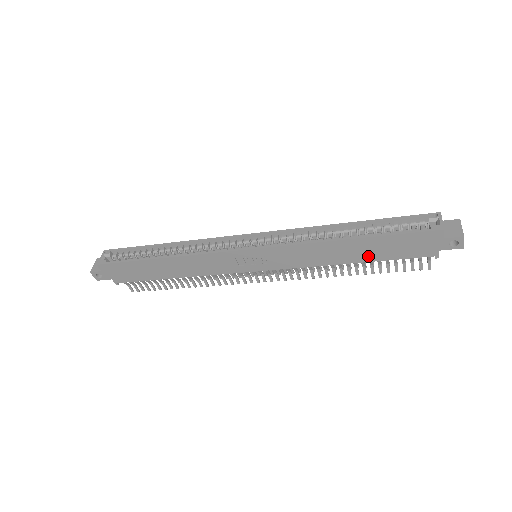
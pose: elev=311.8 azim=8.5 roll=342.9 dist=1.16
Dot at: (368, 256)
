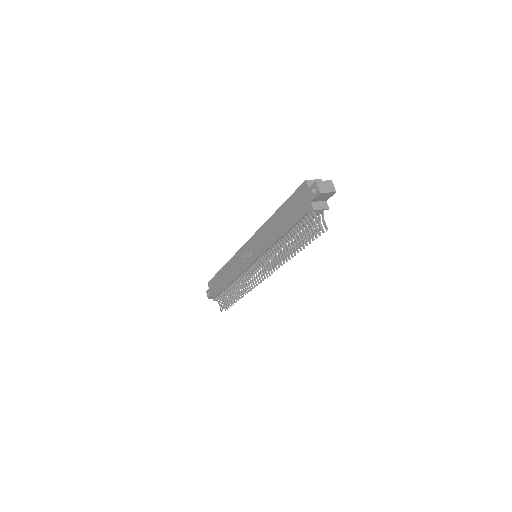
Dot at: (285, 225)
